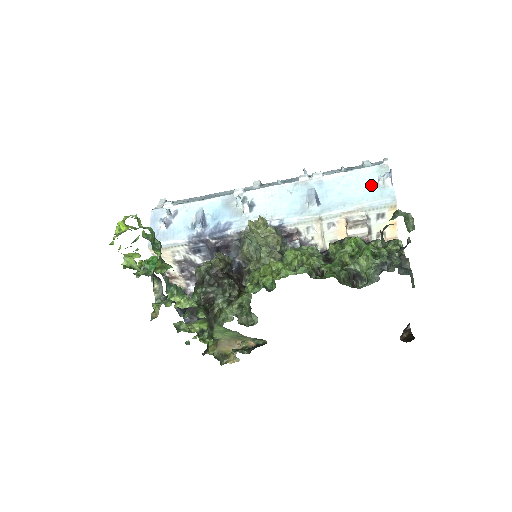
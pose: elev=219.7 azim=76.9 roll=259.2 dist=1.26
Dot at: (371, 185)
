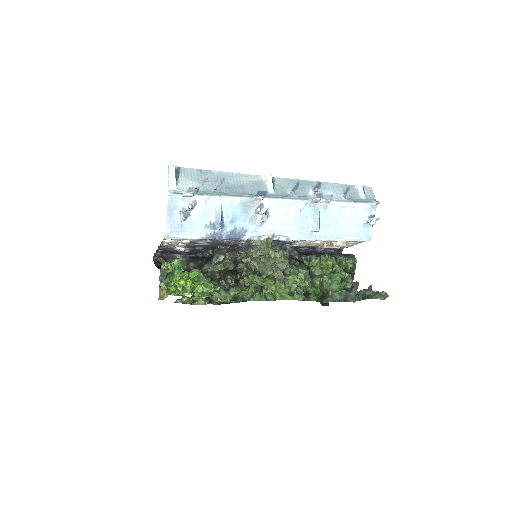
Dot at: (360, 222)
